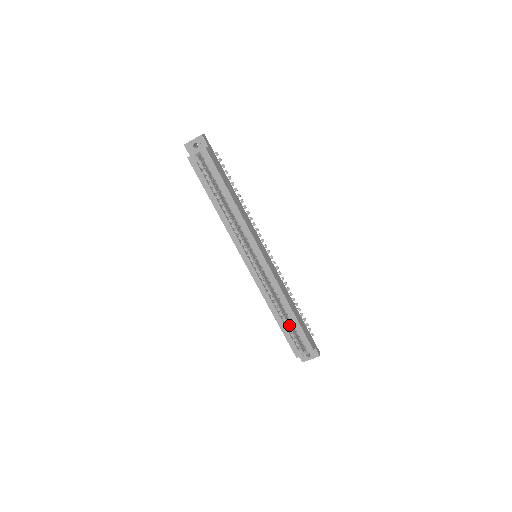
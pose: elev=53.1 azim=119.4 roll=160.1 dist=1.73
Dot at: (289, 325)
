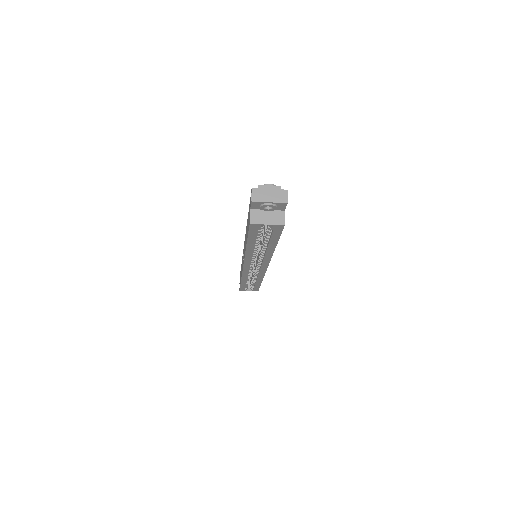
Dot at: occluded
